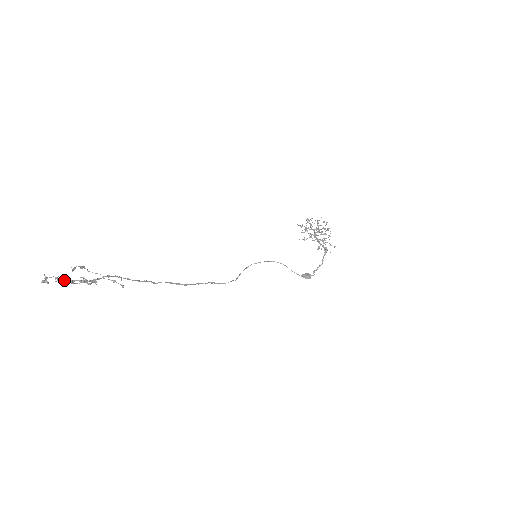
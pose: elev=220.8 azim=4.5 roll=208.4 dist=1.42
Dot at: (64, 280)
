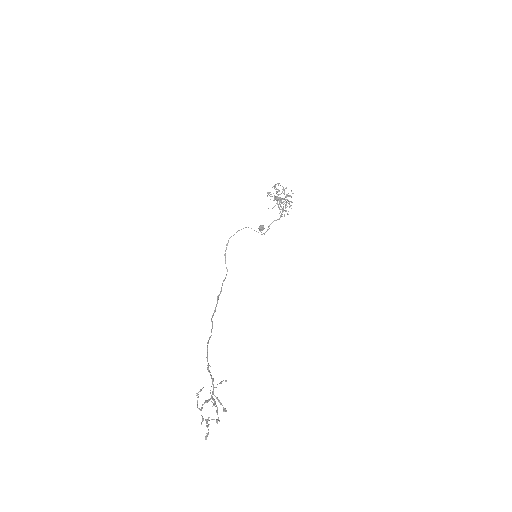
Dot at: (208, 420)
